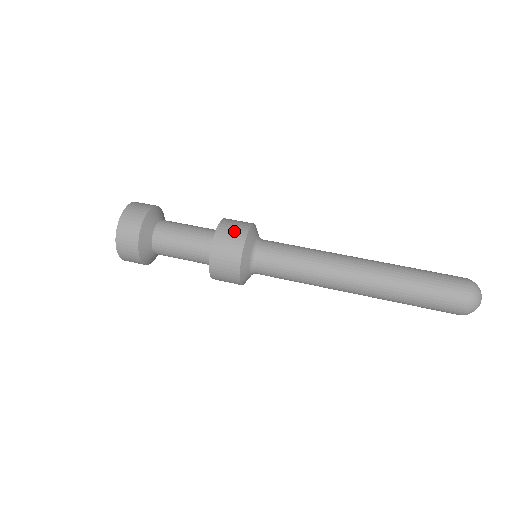
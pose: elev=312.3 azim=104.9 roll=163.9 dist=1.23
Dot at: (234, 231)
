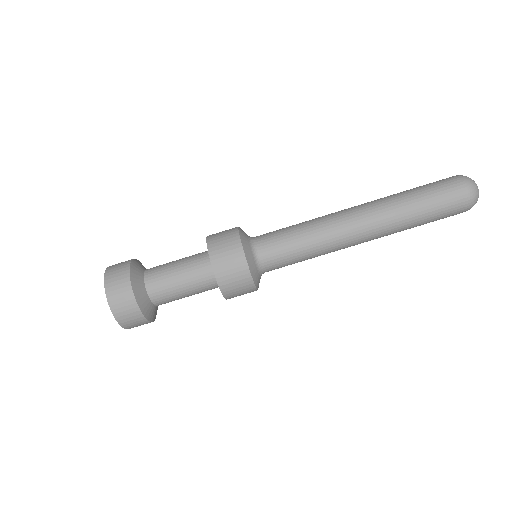
Dot at: (228, 249)
